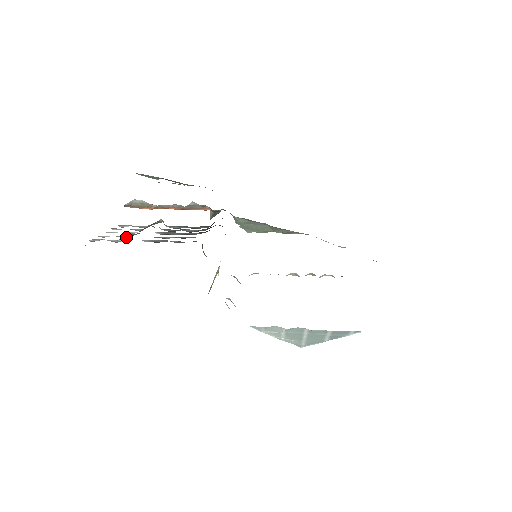
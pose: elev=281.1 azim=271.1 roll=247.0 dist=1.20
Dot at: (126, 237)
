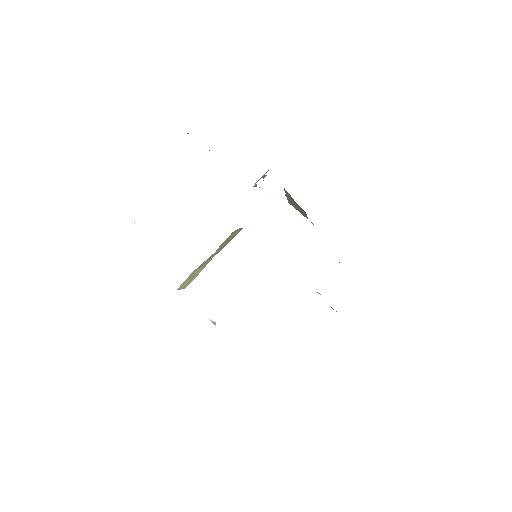
Dot at: occluded
